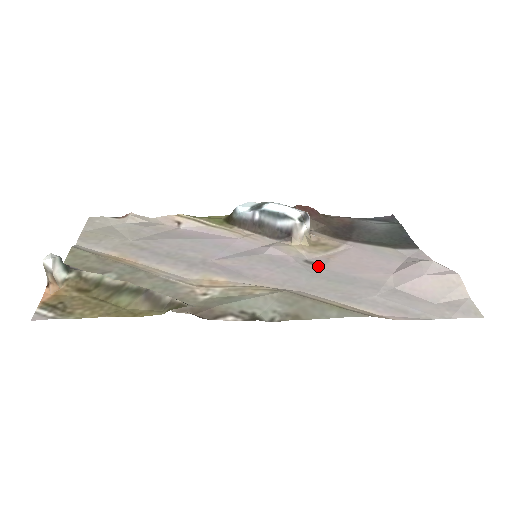
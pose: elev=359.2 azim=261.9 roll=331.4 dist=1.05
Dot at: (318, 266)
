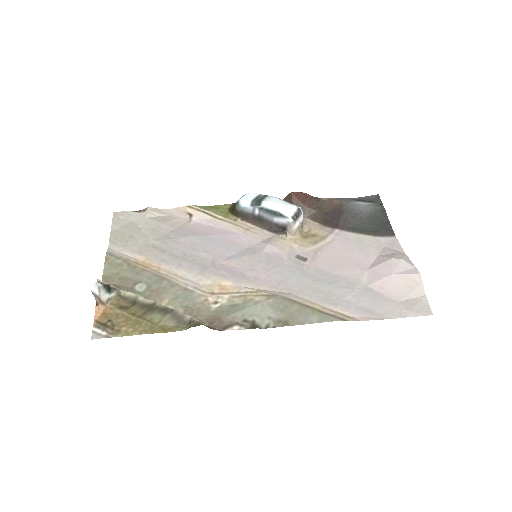
Dot at: (307, 263)
